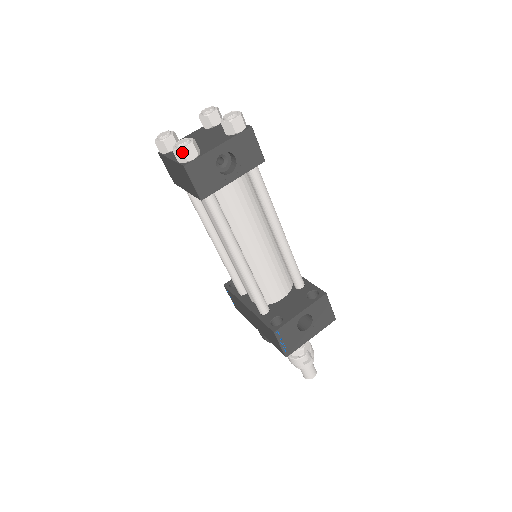
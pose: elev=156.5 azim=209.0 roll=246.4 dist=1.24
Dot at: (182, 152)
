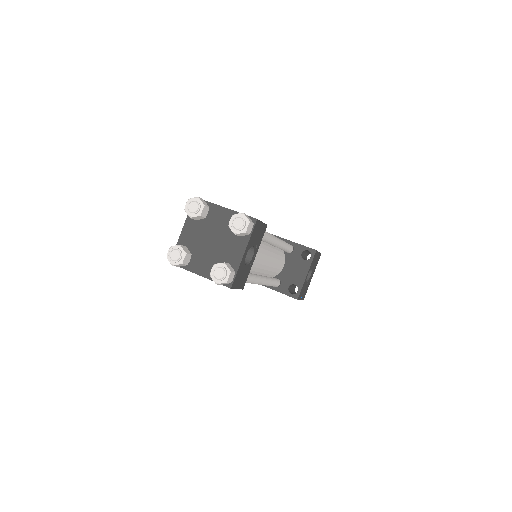
Dot at: (227, 283)
